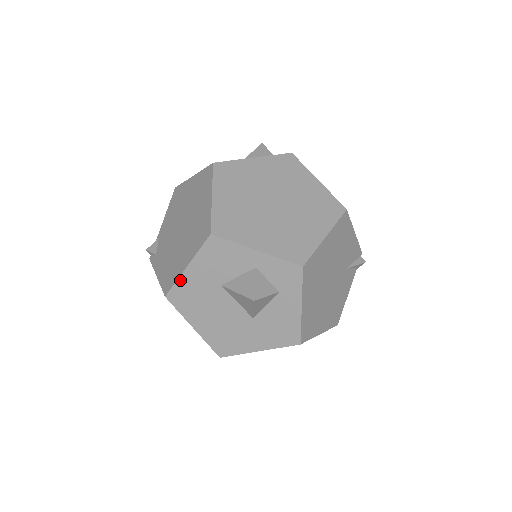
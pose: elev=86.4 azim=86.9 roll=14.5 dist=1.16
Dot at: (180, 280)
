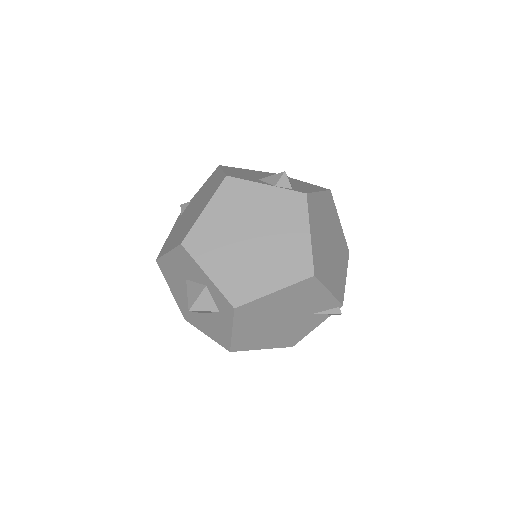
Dot at: (164, 257)
